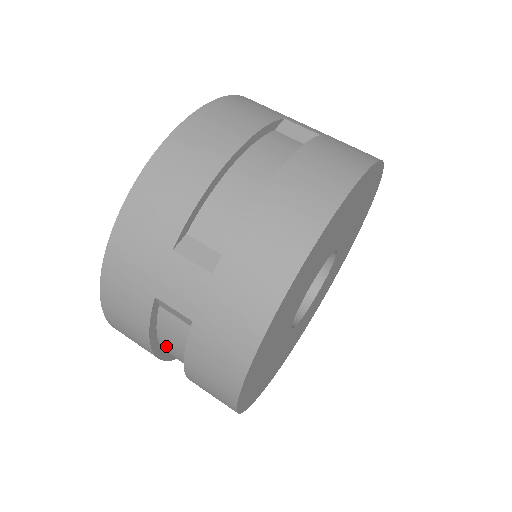
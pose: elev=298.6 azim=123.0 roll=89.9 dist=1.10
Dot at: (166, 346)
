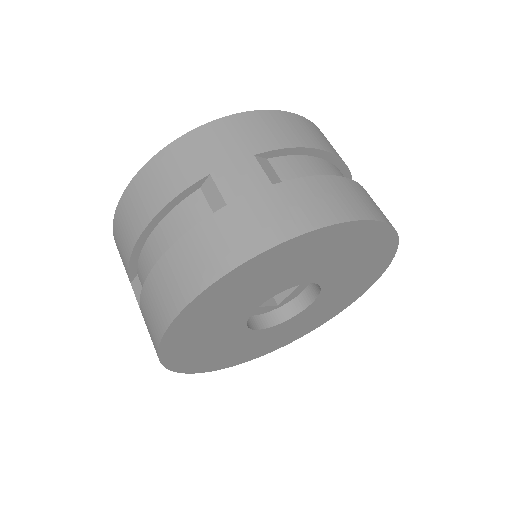
Dot at: occluded
